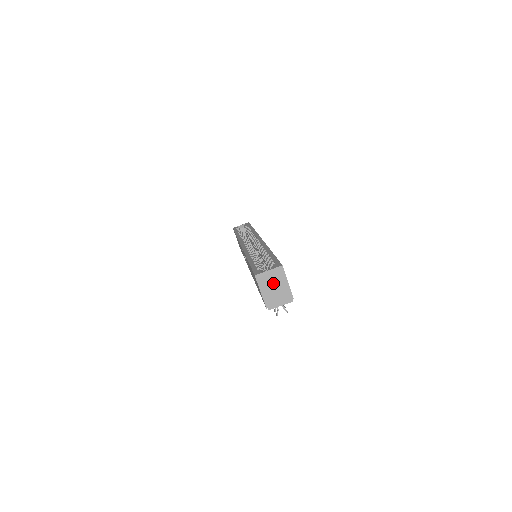
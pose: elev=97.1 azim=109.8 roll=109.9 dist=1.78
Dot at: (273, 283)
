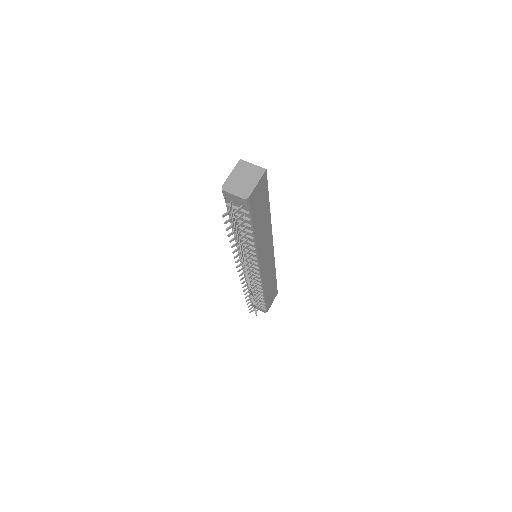
Dot at: (246, 175)
